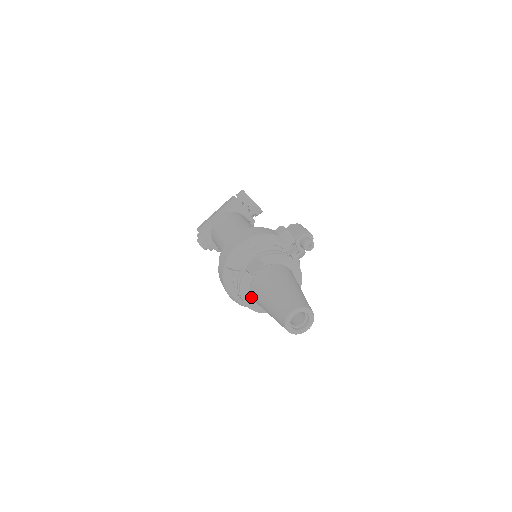
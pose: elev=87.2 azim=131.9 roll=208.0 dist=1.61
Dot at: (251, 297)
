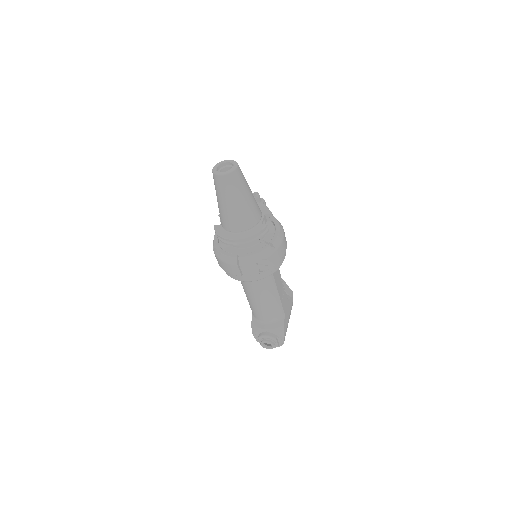
Dot at: (232, 234)
